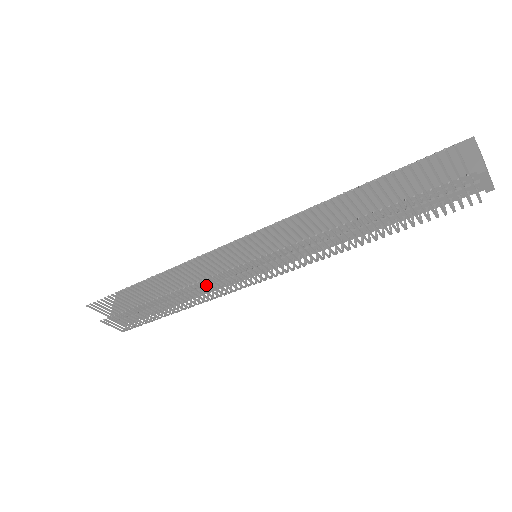
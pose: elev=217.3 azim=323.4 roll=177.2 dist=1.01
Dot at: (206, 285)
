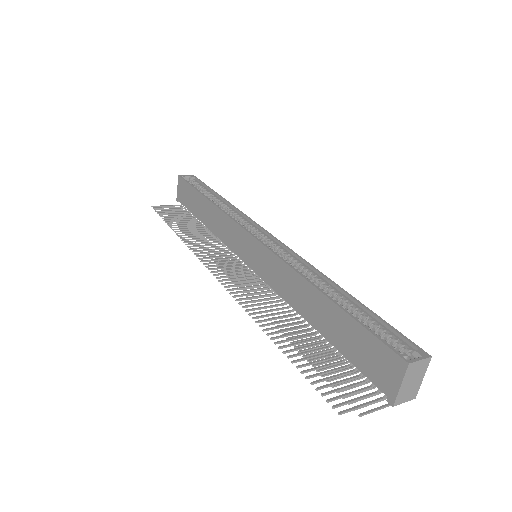
Dot at: occluded
